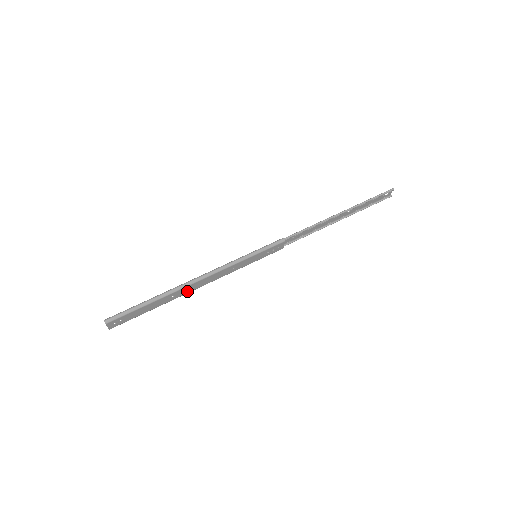
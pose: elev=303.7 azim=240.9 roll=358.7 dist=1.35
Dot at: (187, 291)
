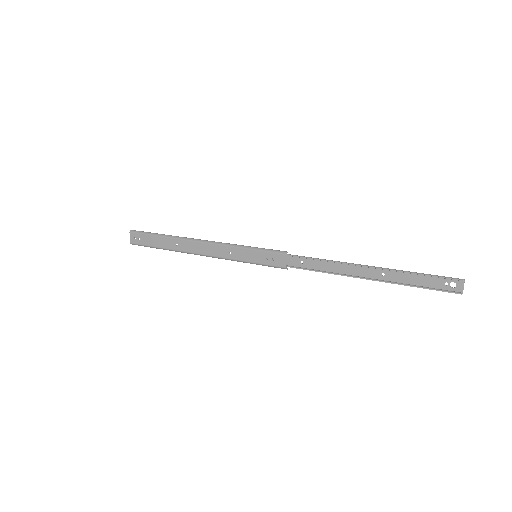
Dot at: (188, 249)
